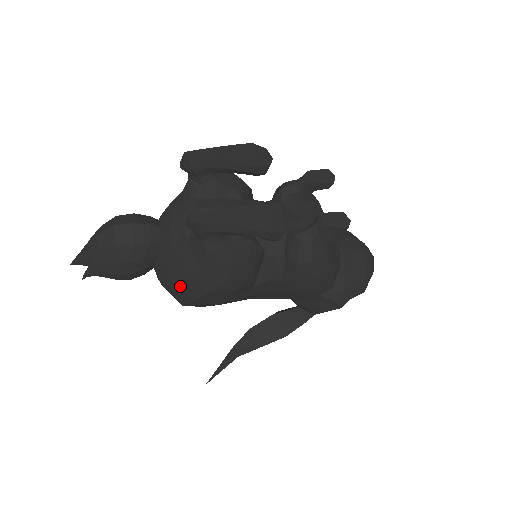
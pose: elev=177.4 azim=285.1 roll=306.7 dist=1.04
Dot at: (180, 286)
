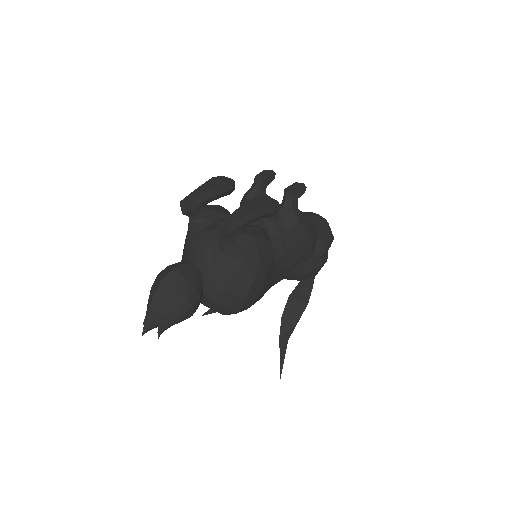
Dot at: (232, 291)
